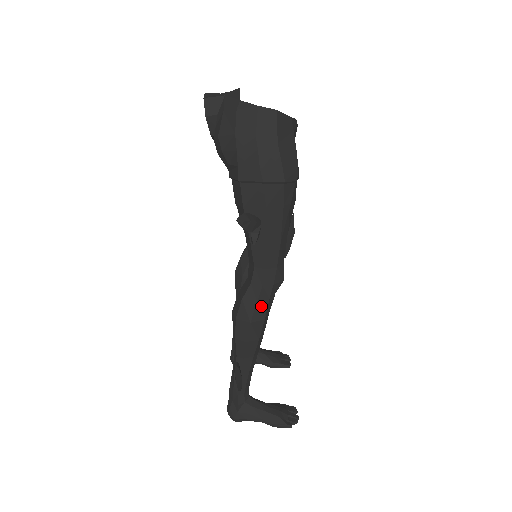
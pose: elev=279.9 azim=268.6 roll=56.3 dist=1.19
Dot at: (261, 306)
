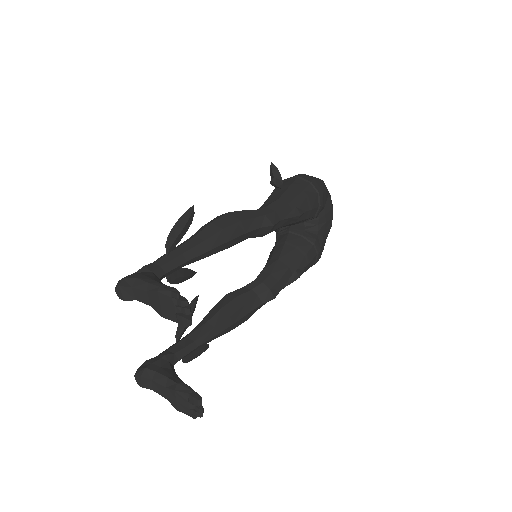
Dot at: (245, 214)
